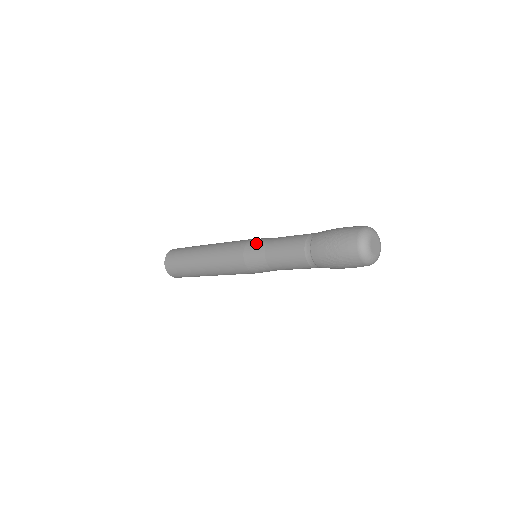
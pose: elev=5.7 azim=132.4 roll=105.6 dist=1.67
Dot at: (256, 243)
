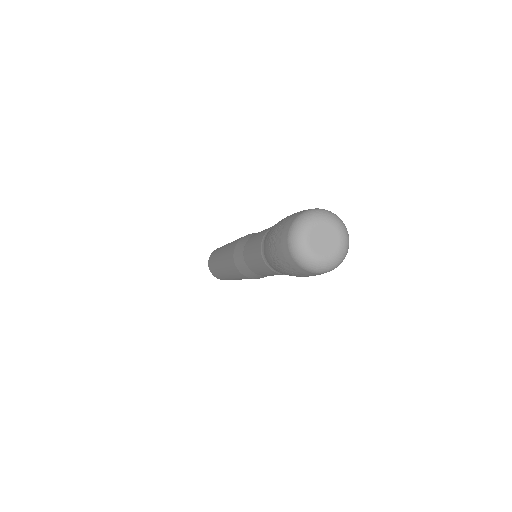
Dot at: (243, 239)
